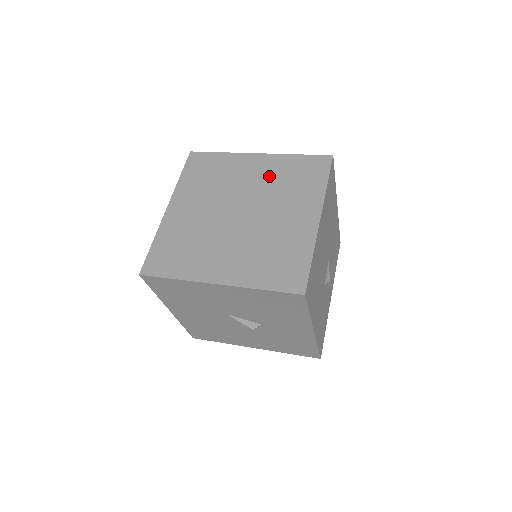
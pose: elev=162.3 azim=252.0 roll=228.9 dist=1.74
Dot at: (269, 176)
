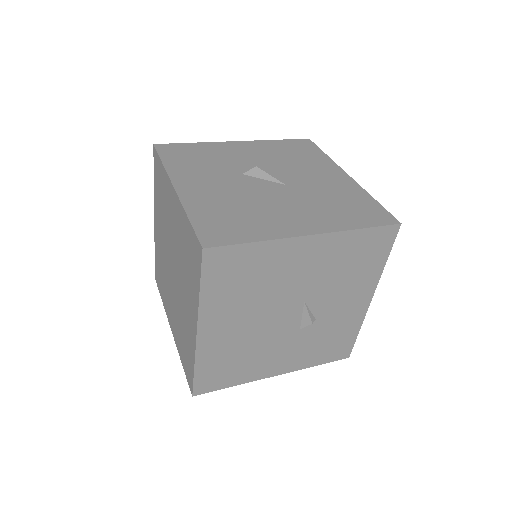
Dot at: (178, 235)
